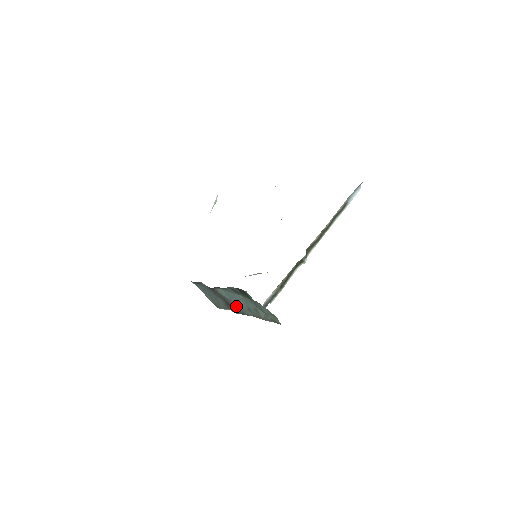
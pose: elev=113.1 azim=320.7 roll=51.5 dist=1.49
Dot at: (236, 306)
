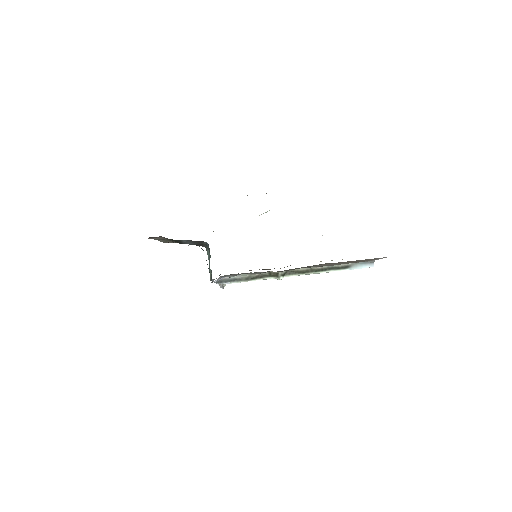
Dot at: occluded
